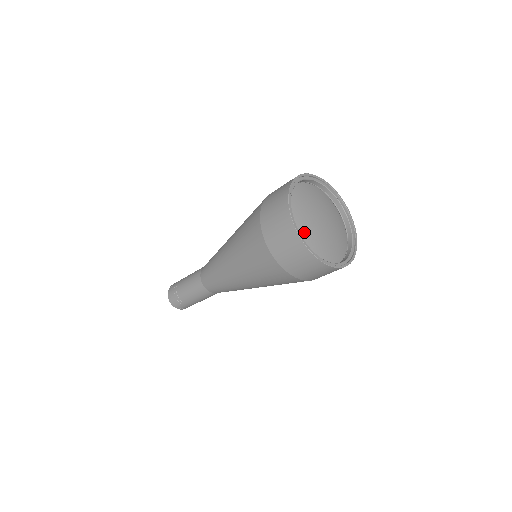
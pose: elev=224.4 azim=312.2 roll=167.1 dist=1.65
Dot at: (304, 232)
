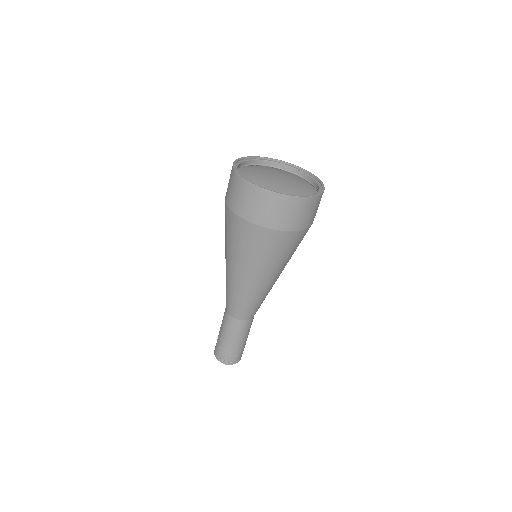
Dot at: (255, 182)
